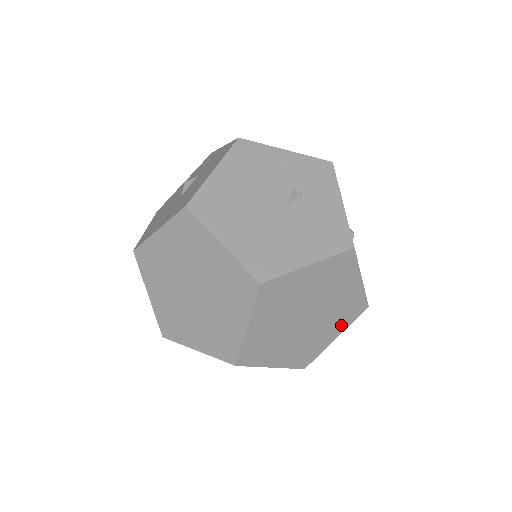
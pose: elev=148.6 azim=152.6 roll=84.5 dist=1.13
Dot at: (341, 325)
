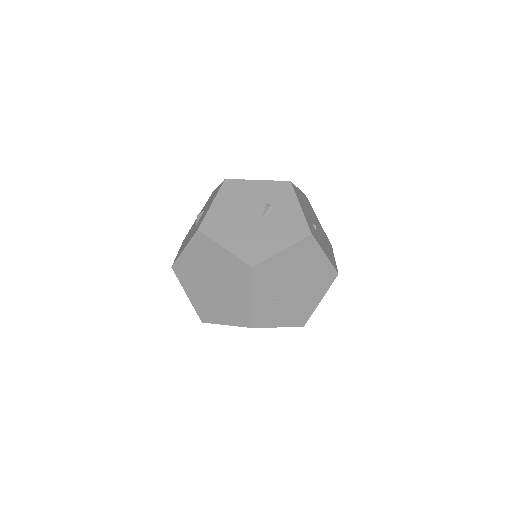
Dot at: (321, 290)
